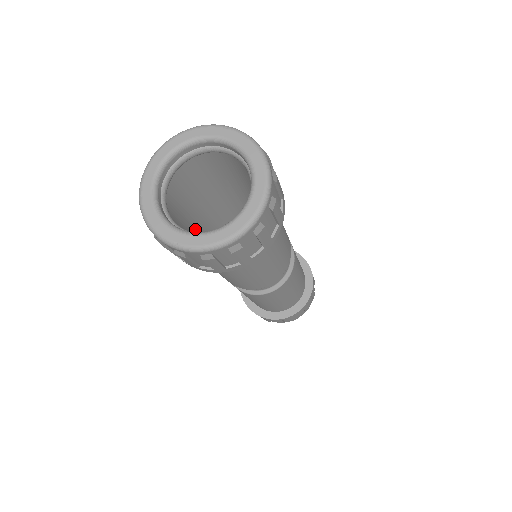
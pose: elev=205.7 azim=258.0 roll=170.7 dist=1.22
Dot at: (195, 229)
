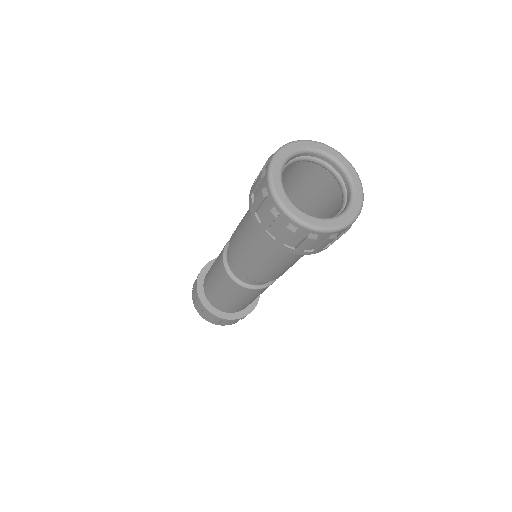
Dot at: occluded
